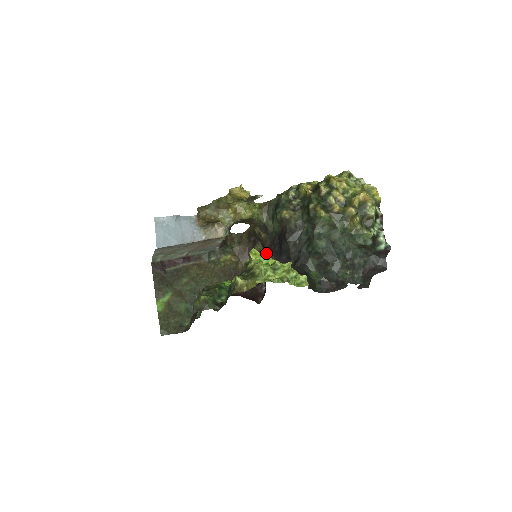
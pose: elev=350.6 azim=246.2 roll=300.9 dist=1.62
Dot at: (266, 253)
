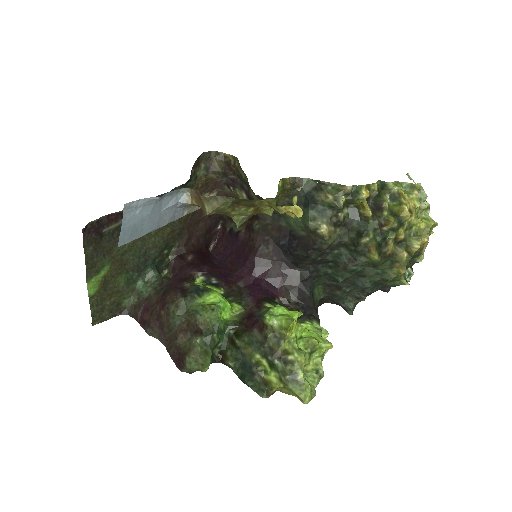
Dot at: (259, 232)
